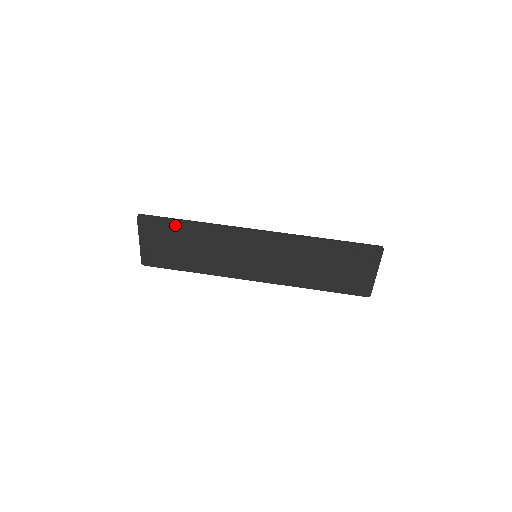
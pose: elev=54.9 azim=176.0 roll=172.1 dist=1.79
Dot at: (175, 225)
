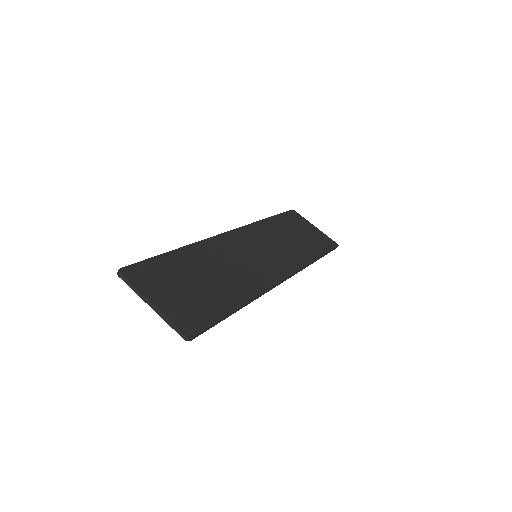
Dot at: (166, 263)
